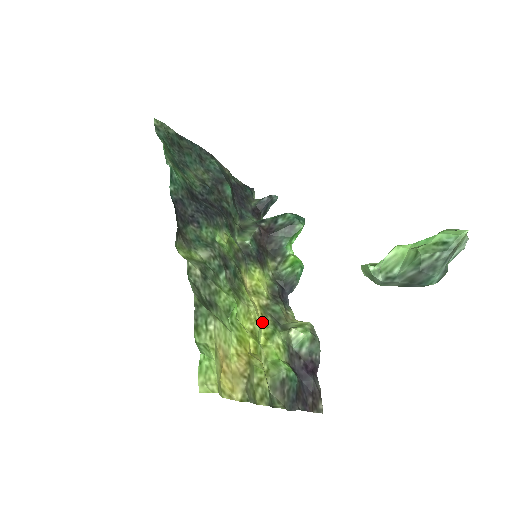
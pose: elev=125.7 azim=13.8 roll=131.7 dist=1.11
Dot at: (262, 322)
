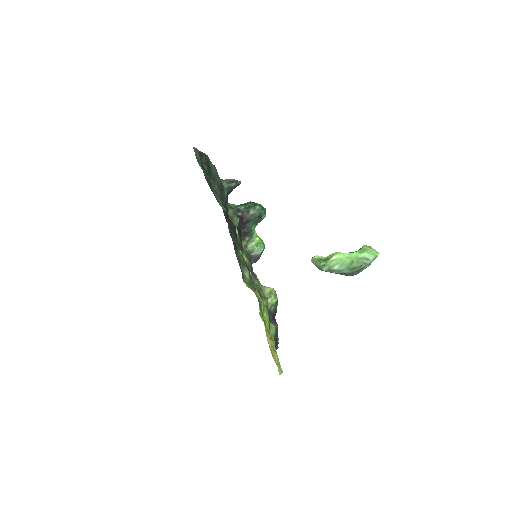
Dot at: occluded
